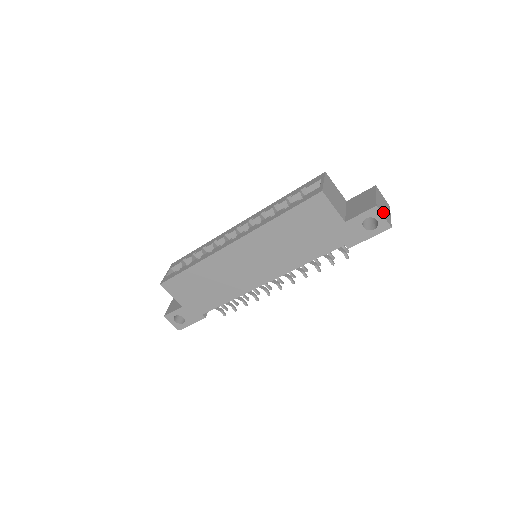
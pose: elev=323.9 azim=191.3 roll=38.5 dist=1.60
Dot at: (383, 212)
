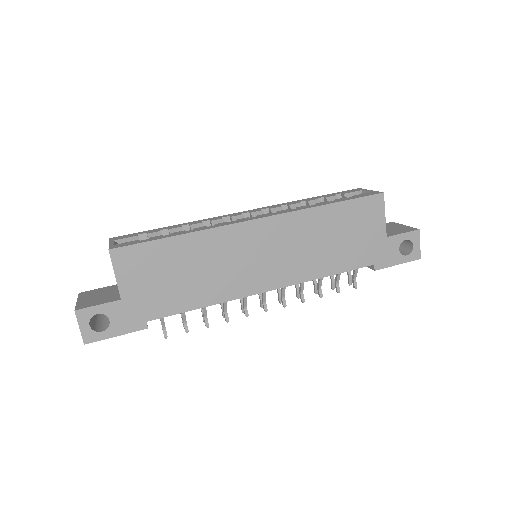
Dot at: occluded
